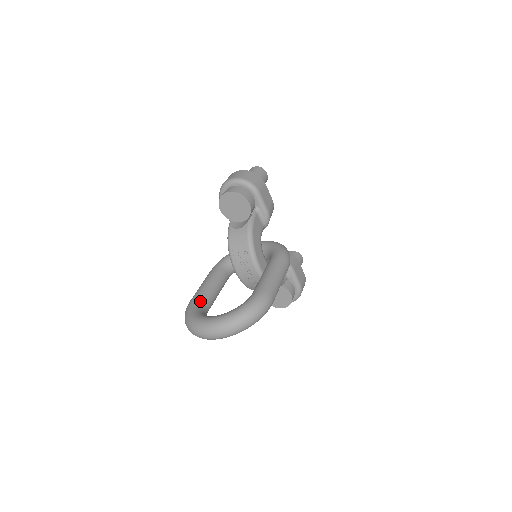
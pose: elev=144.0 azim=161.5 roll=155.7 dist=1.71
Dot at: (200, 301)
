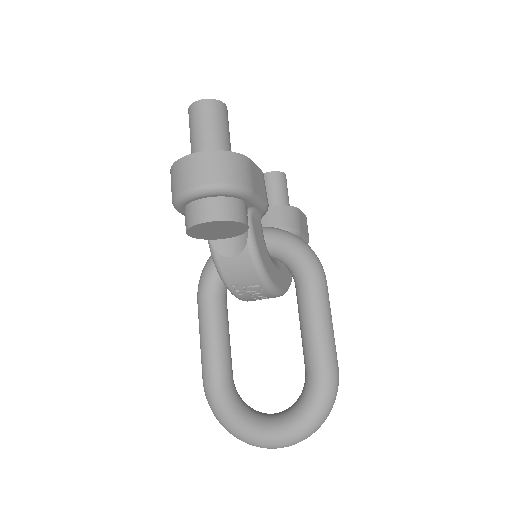
Dot at: (222, 382)
